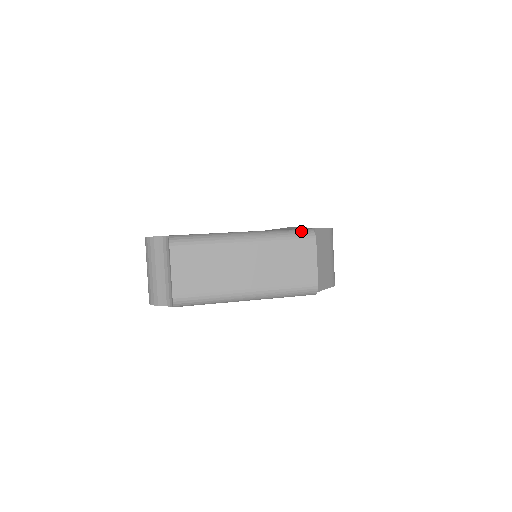
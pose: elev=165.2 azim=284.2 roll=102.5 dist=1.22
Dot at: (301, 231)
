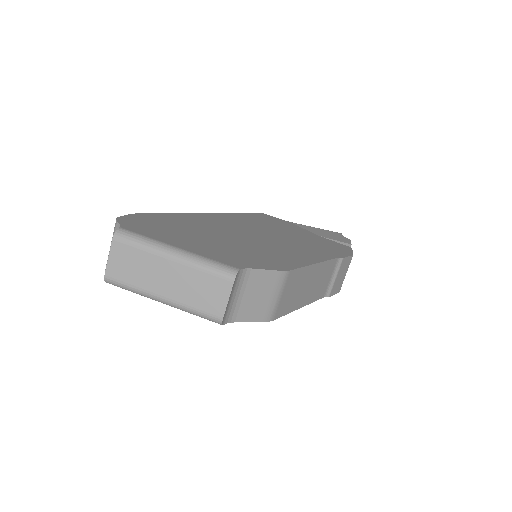
Dot at: (226, 268)
